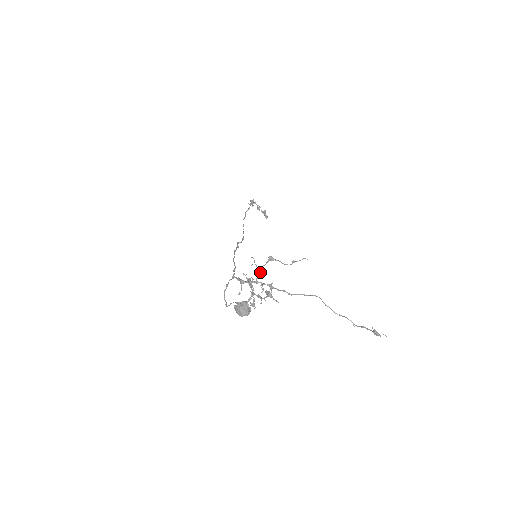
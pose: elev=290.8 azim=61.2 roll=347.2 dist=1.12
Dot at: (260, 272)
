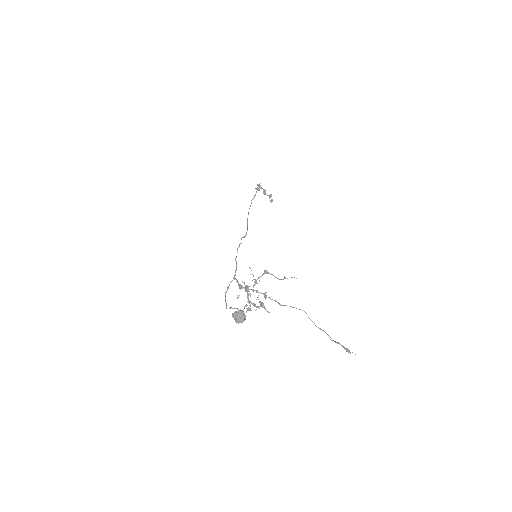
Dot at: (256, 282)
